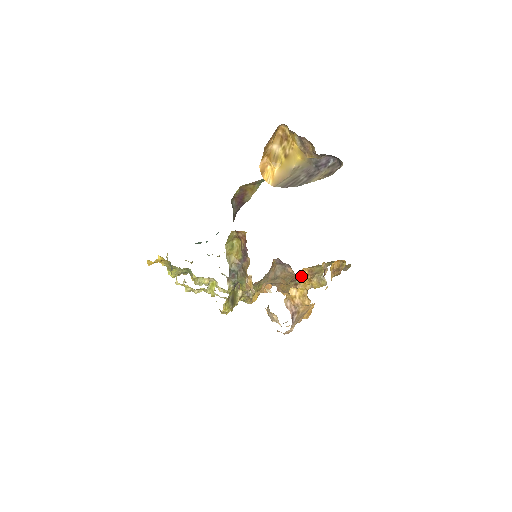
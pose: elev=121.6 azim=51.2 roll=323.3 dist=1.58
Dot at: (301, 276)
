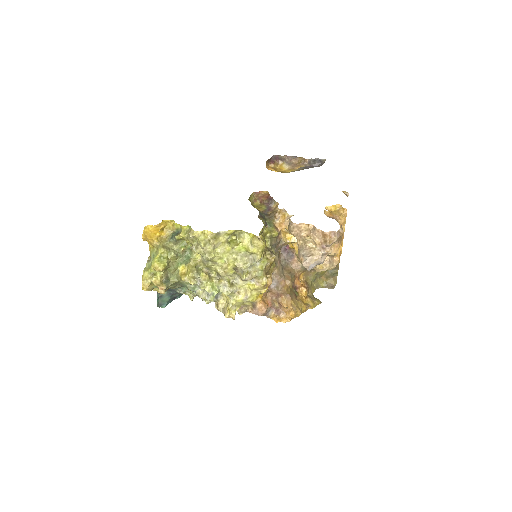
Dot at: (297, 291)
